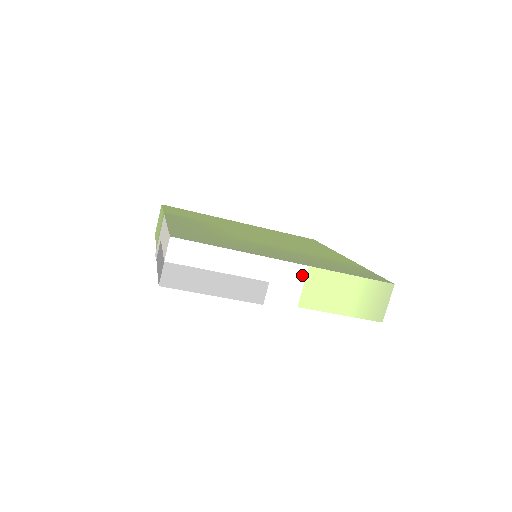
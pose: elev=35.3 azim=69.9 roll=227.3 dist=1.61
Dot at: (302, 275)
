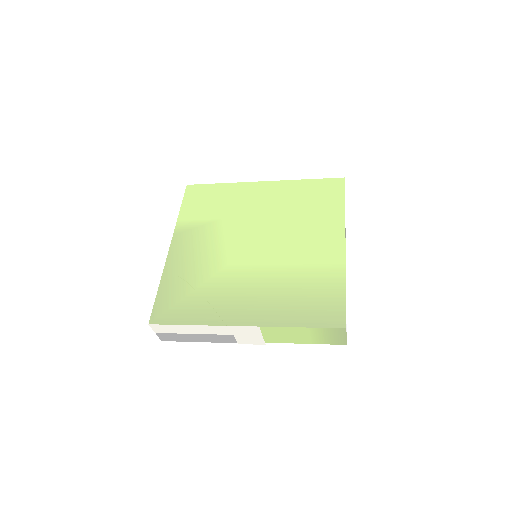
Dot at: (257, 330)
